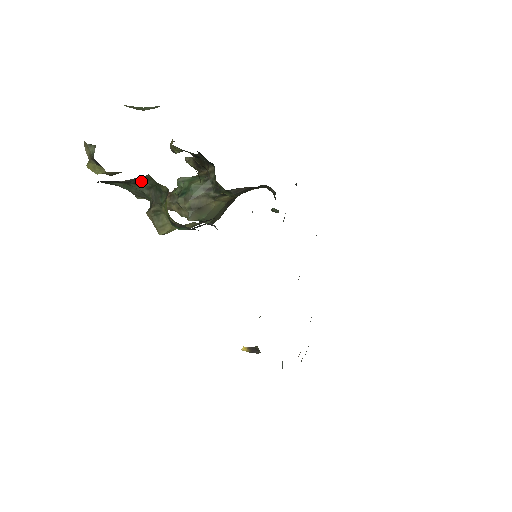
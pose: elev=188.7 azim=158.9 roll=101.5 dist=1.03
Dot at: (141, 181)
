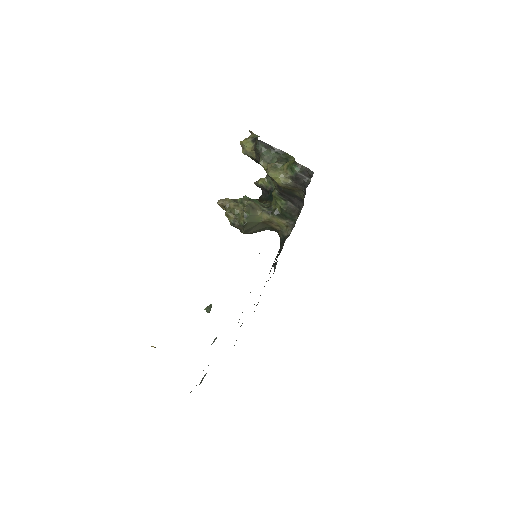
Dot at: (280, 153)
